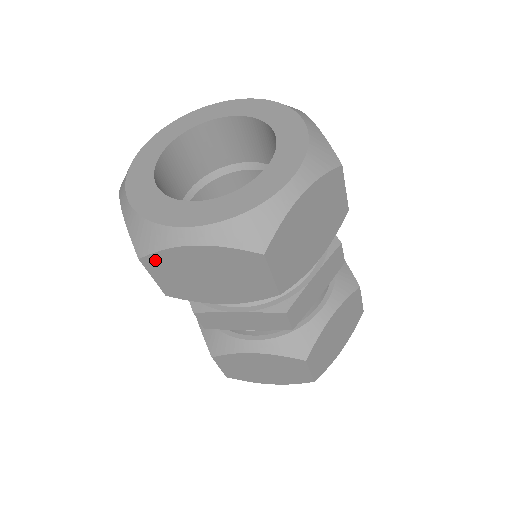
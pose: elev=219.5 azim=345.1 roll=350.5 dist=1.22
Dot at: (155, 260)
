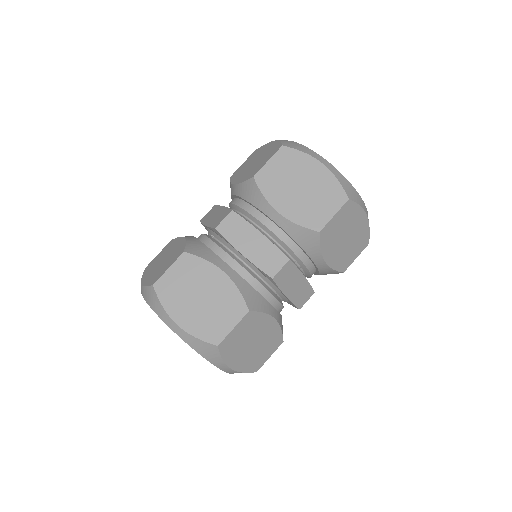
Dot at: (290, 153)
